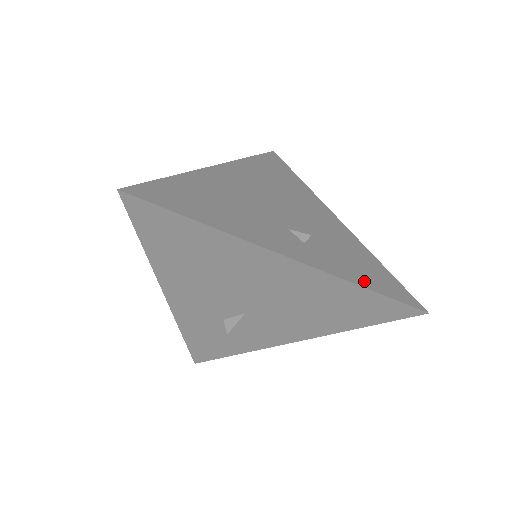
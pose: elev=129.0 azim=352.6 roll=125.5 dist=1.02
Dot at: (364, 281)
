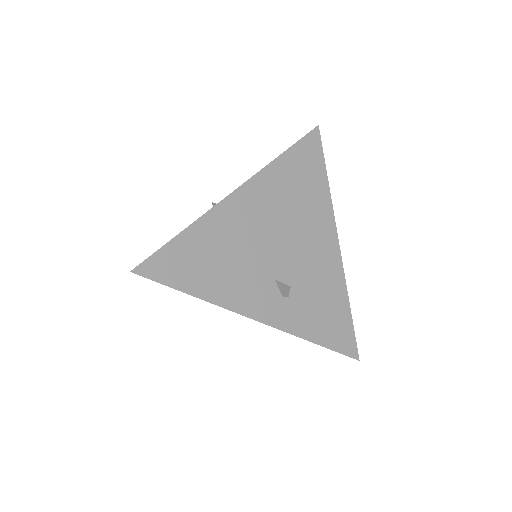
Dot at: (318, 335)
